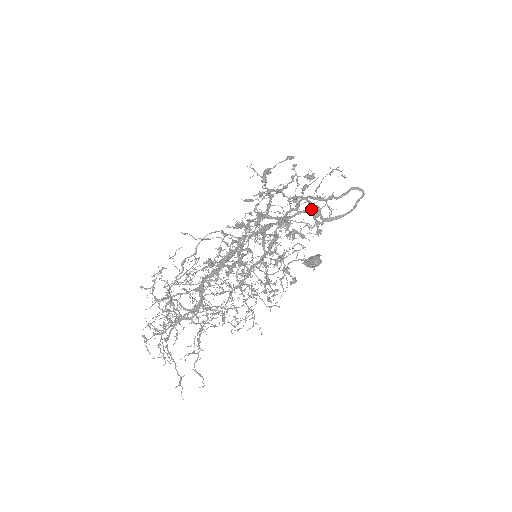
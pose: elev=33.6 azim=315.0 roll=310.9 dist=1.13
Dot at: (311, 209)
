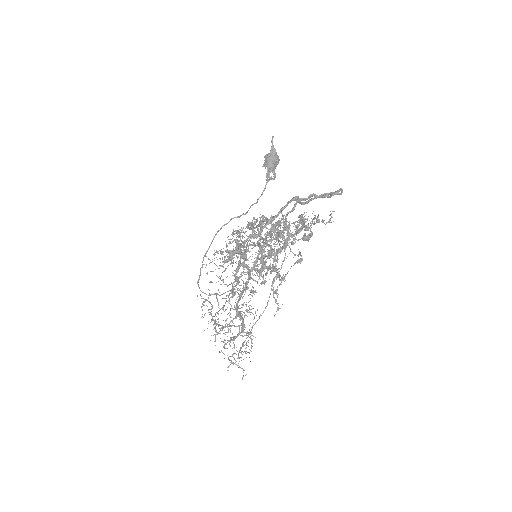
Dot at: occluded
